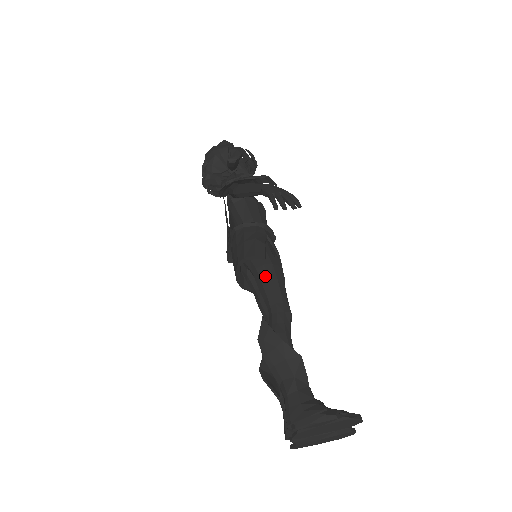
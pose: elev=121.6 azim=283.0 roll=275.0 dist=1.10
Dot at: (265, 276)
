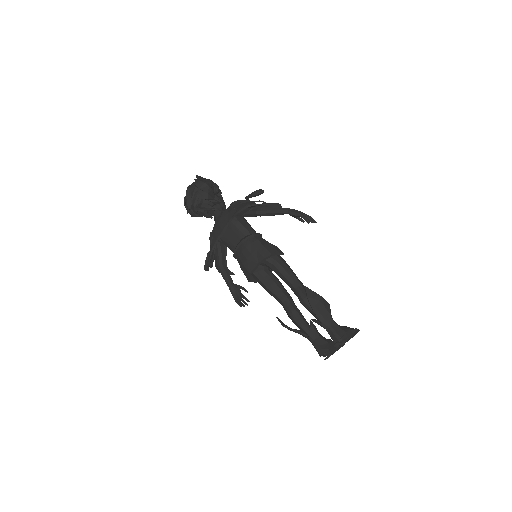
Dot at: (285, 265)
